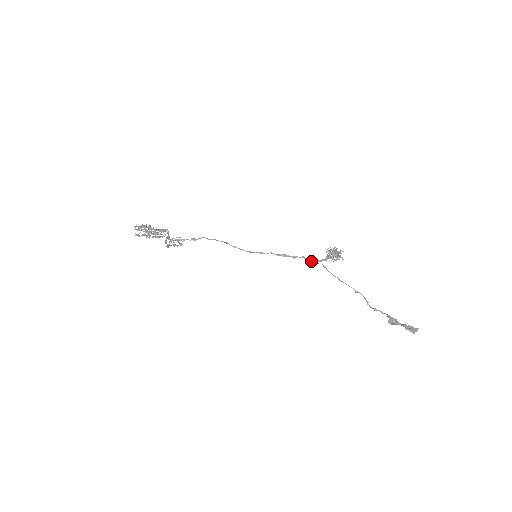
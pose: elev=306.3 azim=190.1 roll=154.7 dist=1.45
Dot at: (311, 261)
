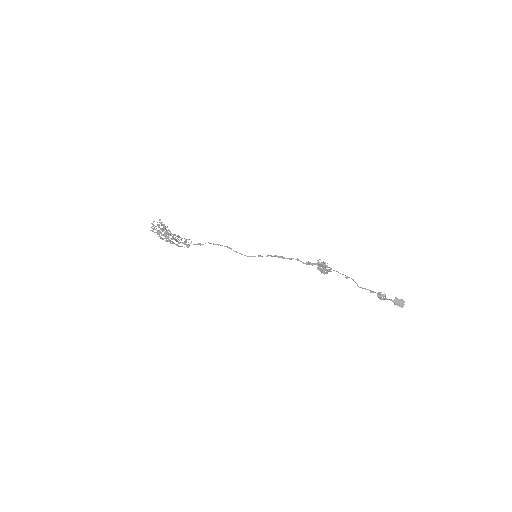
Dot at: (305, 263)
